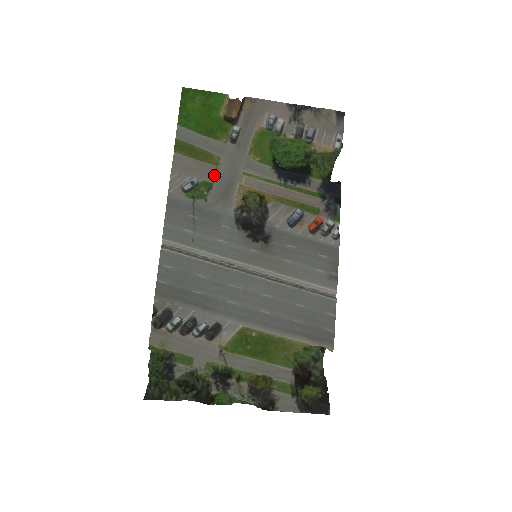
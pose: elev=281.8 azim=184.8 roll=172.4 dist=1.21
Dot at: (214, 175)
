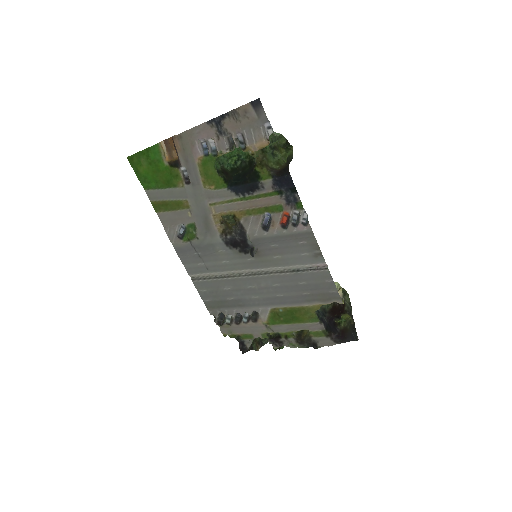
Dot at: (191, 217)
